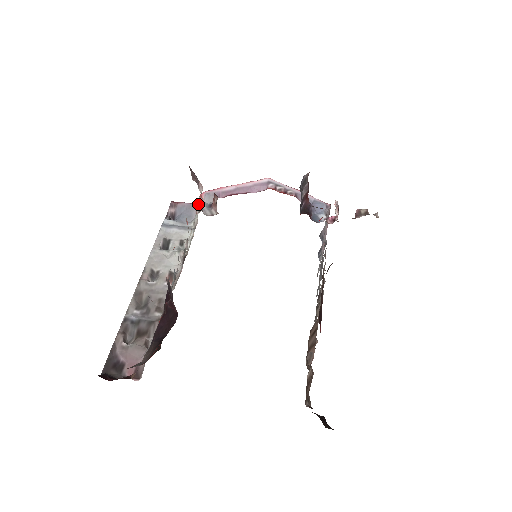
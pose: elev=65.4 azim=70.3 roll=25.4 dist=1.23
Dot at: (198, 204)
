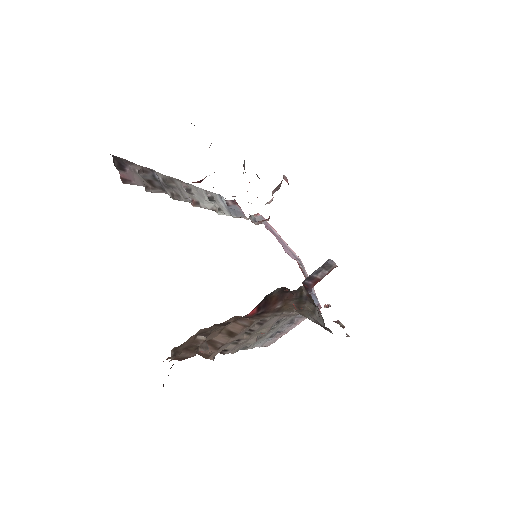
Dot at: occluded
